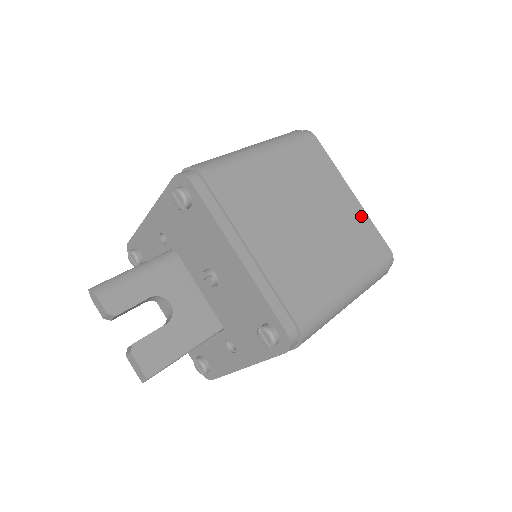
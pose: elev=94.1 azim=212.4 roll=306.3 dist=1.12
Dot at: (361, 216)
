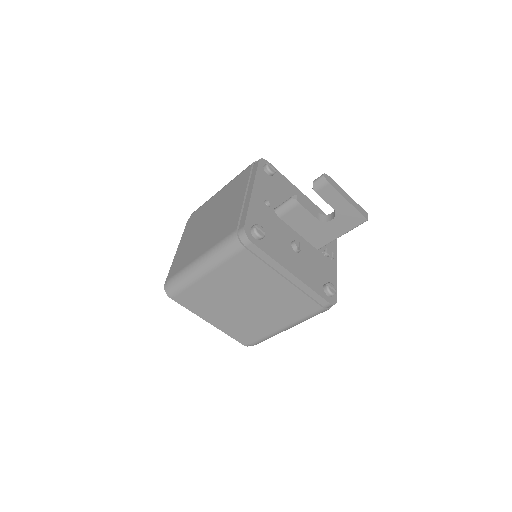
Dot at: (298, 290)
